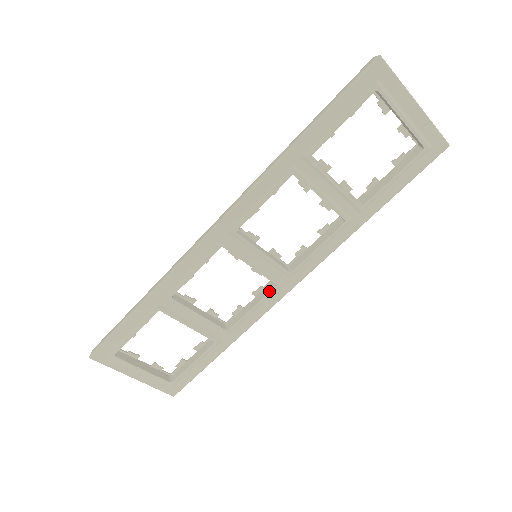
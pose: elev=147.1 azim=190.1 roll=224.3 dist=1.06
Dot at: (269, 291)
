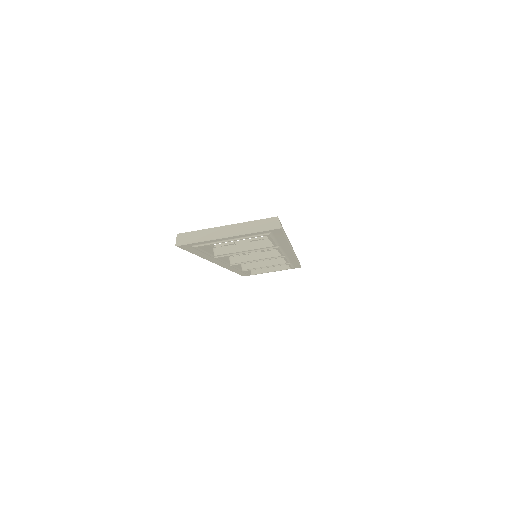
Dot at: occluded
